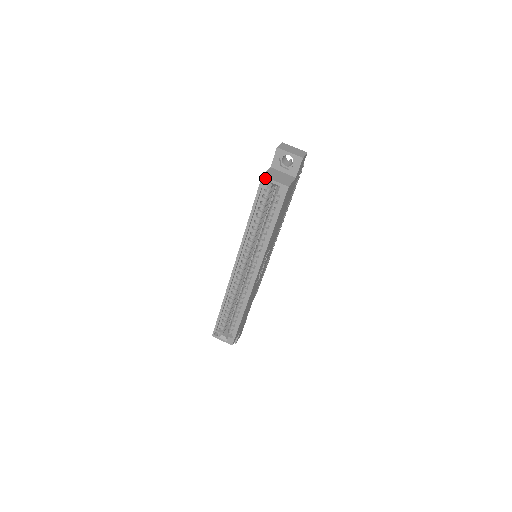
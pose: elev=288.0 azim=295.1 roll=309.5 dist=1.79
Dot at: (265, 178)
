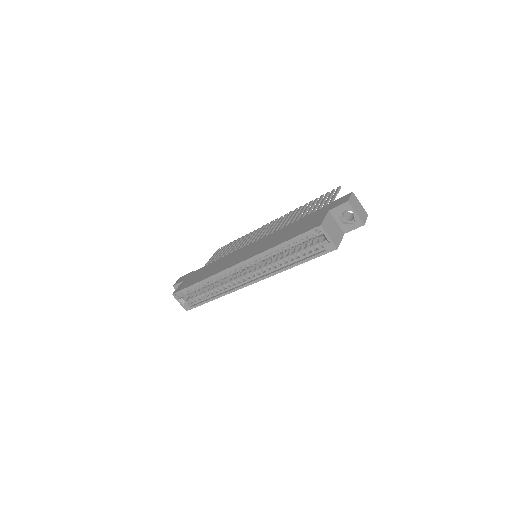
Dot at: (322, 228)
